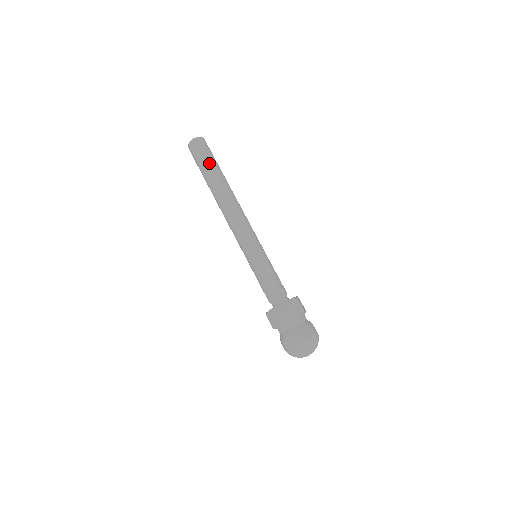
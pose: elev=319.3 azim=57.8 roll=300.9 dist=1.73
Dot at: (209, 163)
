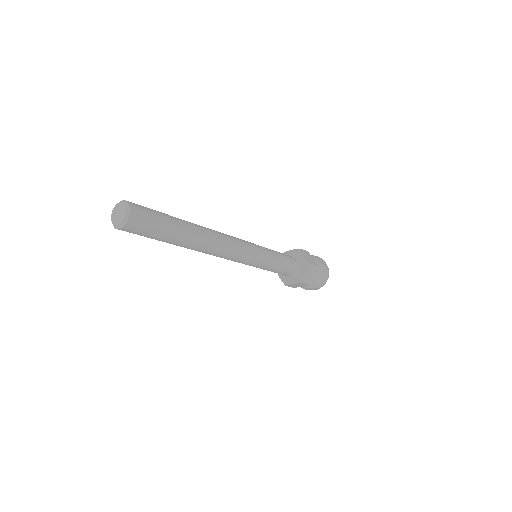
Dot at: (166, 233)
